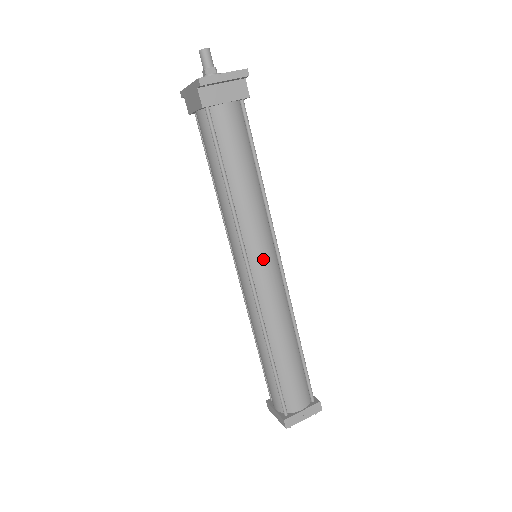
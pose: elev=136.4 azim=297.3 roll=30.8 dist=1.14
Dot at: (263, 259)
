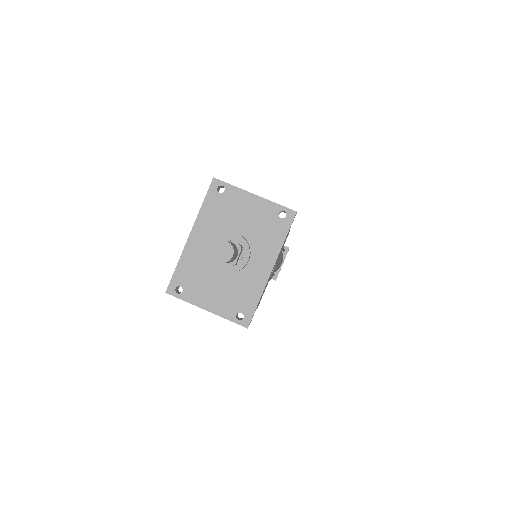
Dot at: occluded
